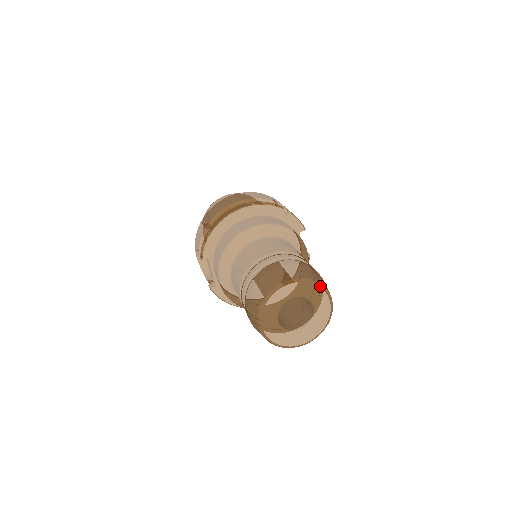
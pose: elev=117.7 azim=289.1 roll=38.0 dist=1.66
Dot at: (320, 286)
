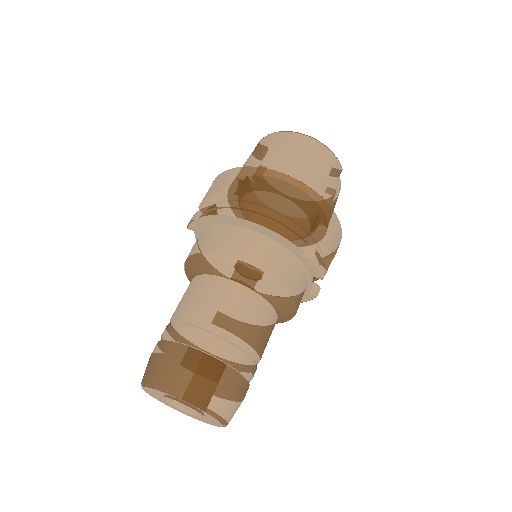
Dot at: (212, 416)
